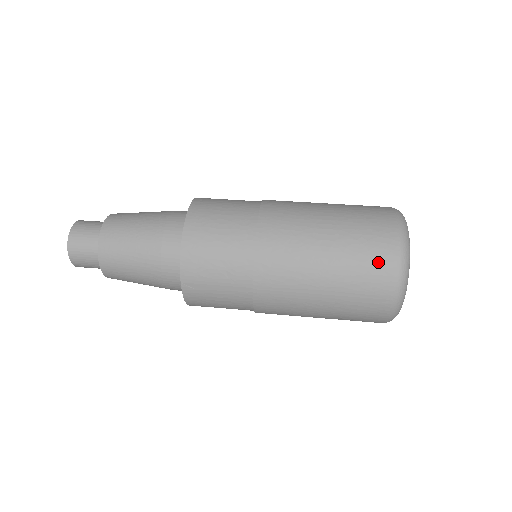
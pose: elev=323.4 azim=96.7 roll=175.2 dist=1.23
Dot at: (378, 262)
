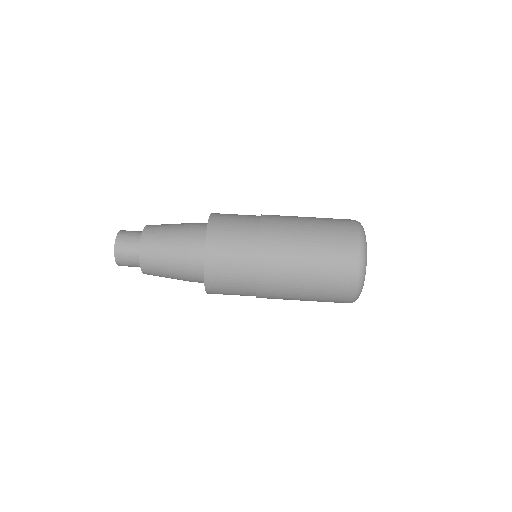
Dot at: (338, 300)
